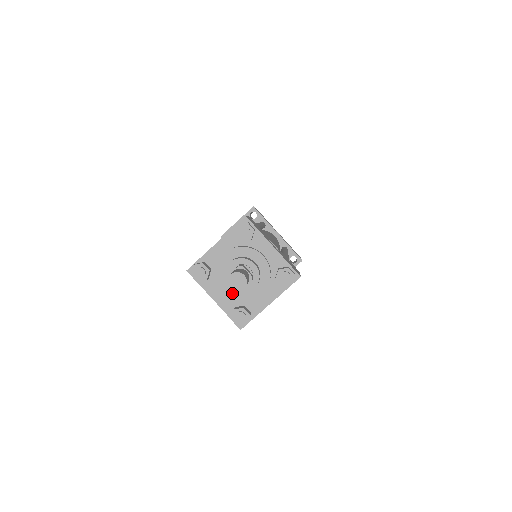
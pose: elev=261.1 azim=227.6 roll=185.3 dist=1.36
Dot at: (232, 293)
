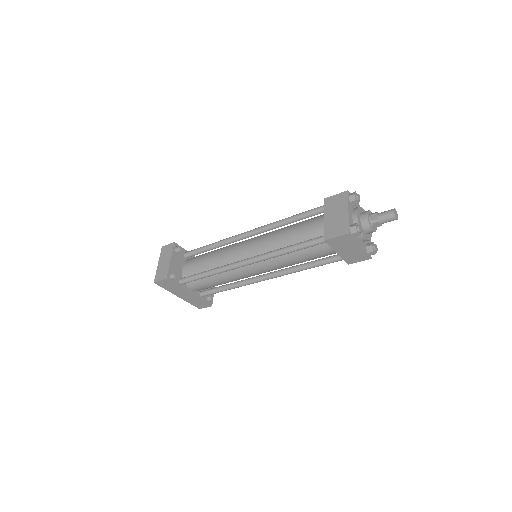
Dot at: (367, 236)
